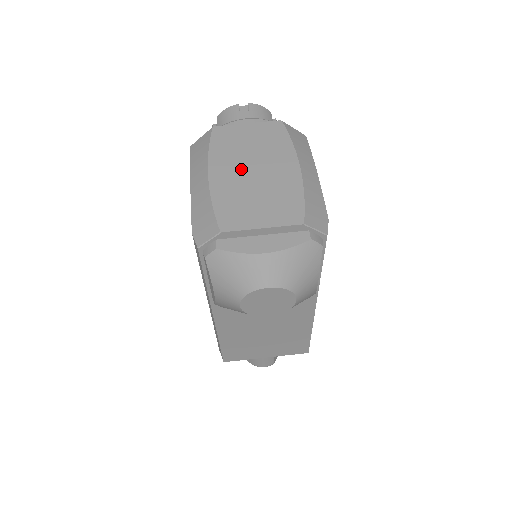
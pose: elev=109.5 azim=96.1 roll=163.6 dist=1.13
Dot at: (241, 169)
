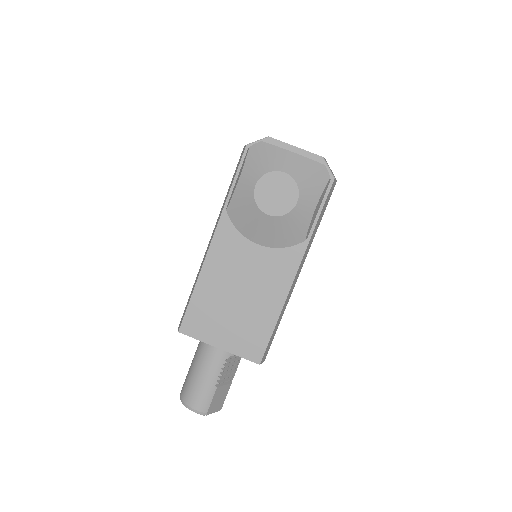
Dot at: occluded
